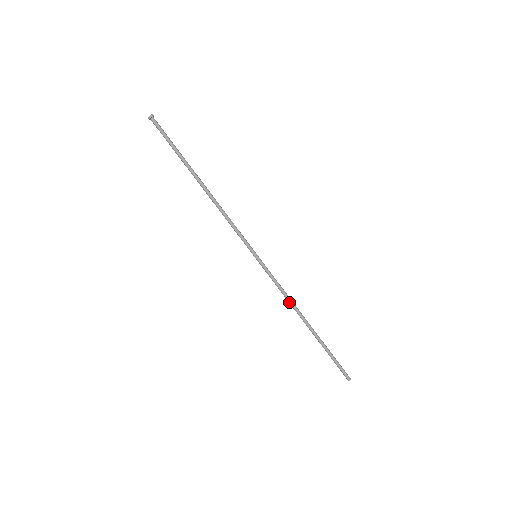
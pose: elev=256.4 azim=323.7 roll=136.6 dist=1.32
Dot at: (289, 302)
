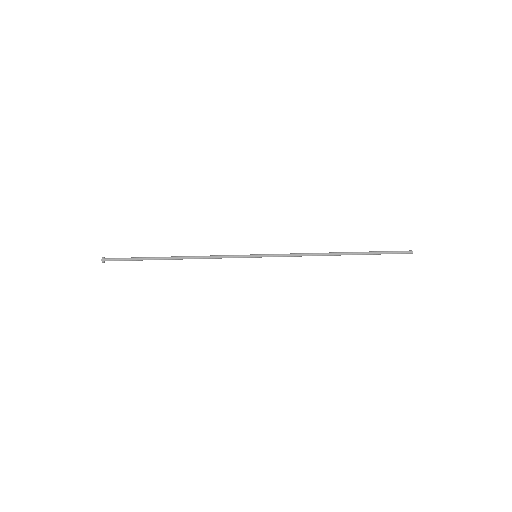
Dot at: occluded
